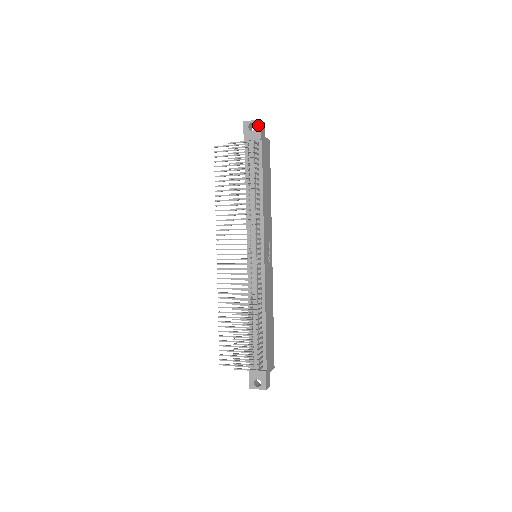
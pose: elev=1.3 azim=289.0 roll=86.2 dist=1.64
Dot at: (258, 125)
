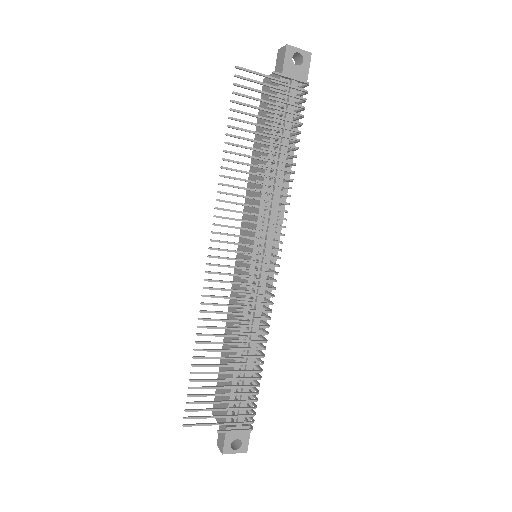
Dot at: (307, 60)
